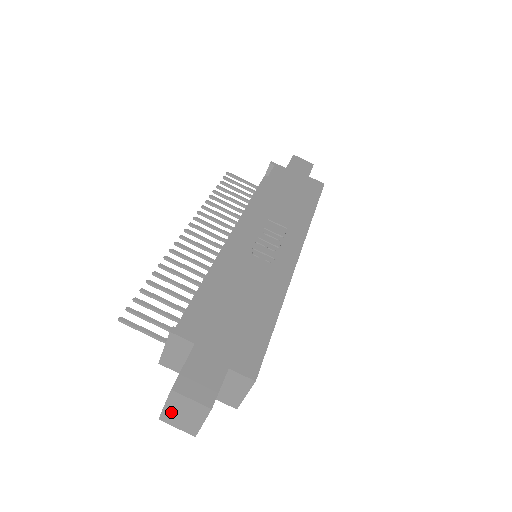
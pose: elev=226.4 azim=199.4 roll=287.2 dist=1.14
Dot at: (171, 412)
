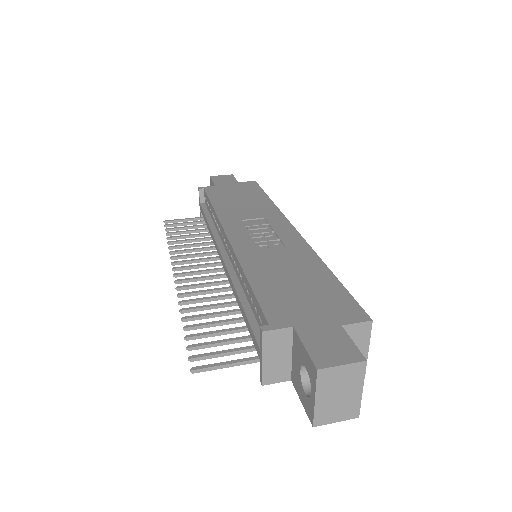
Dot at: (324, 404)
